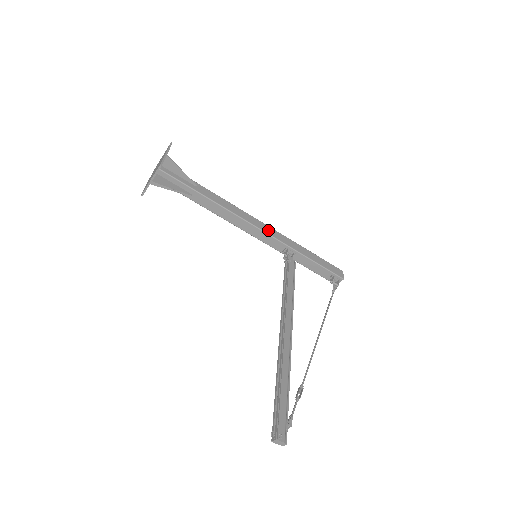
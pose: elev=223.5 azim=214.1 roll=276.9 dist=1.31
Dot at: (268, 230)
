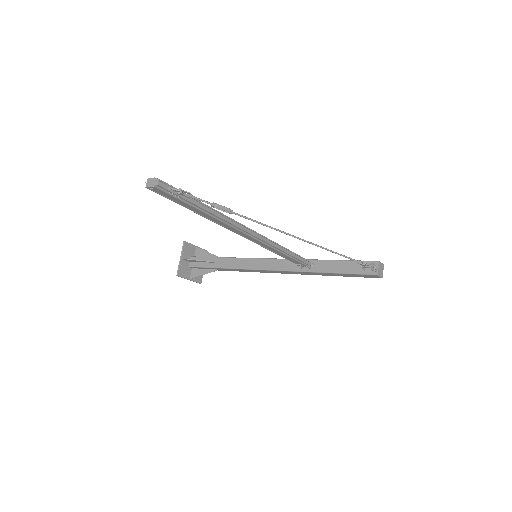
Dot at: occluded
